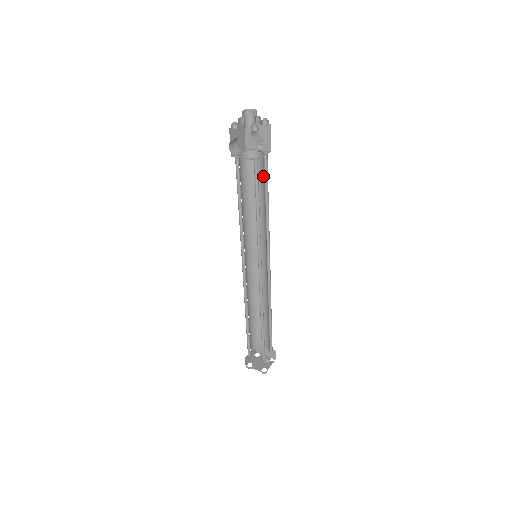
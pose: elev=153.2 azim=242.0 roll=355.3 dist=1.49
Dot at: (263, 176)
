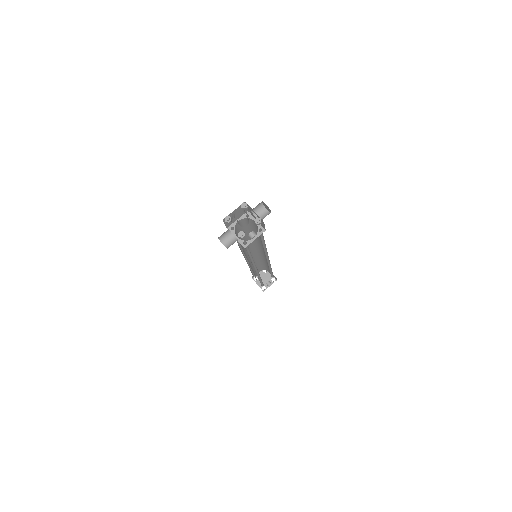
Dot at: (260, 235)
